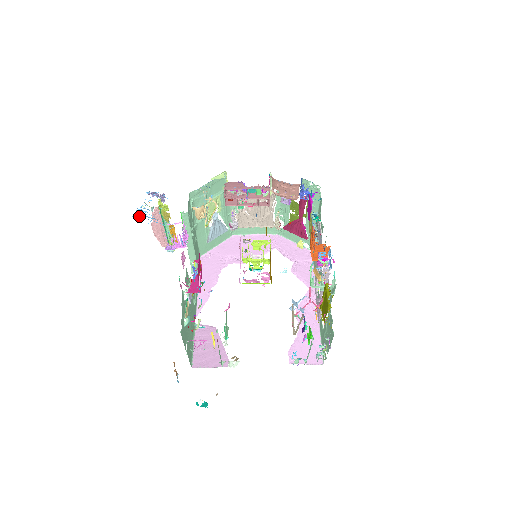
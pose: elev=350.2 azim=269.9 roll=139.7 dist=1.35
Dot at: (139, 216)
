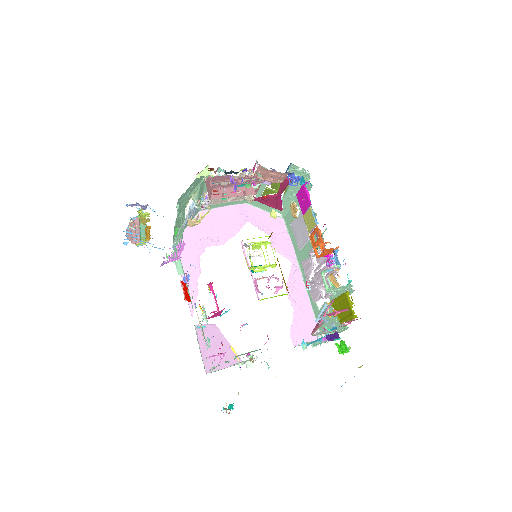
Dot at: occluded
